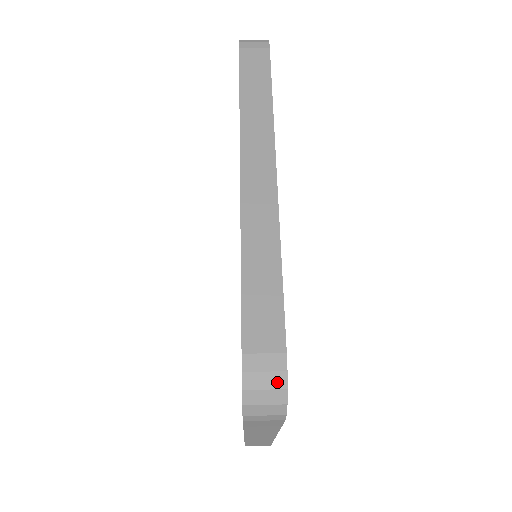
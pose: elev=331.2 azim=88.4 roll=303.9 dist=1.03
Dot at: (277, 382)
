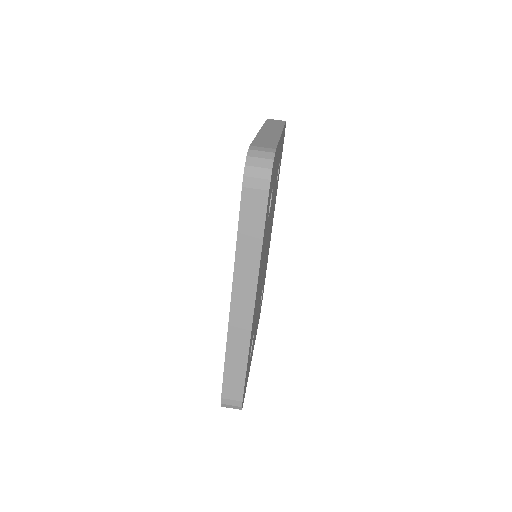
Dot at: (237, 408)
